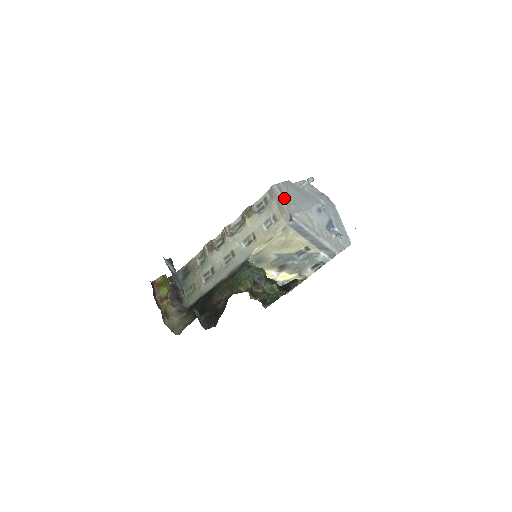
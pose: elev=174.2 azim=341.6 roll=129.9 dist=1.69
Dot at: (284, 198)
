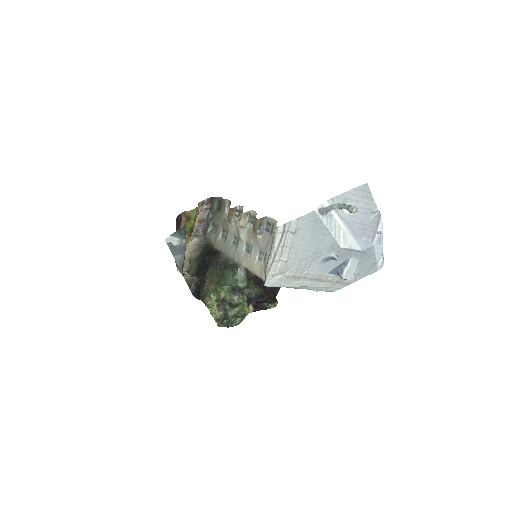
Dot at: (277, 251)
